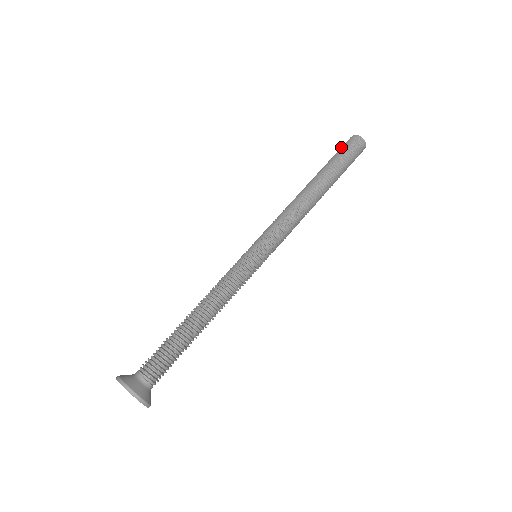
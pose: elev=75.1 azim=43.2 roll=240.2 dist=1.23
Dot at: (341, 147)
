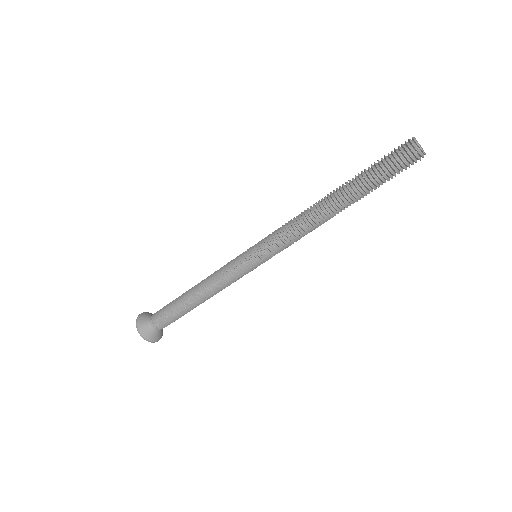
Dot at: (391, 152)
